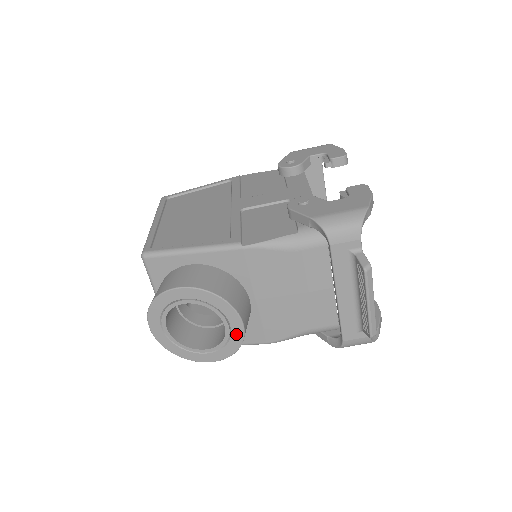
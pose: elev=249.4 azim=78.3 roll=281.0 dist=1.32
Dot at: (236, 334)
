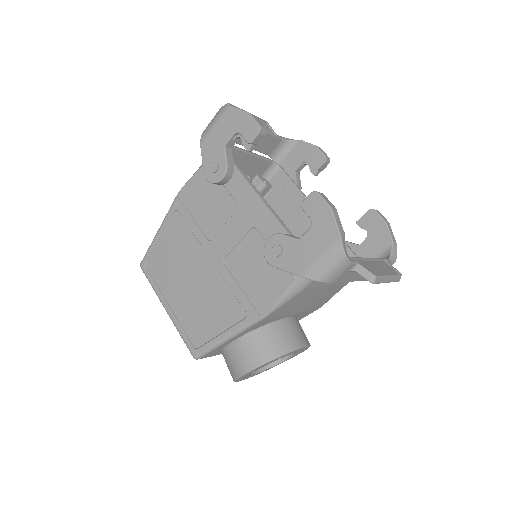
Dot at: occluded
